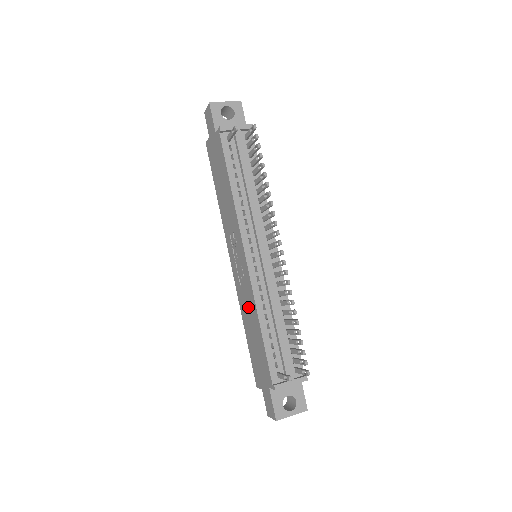
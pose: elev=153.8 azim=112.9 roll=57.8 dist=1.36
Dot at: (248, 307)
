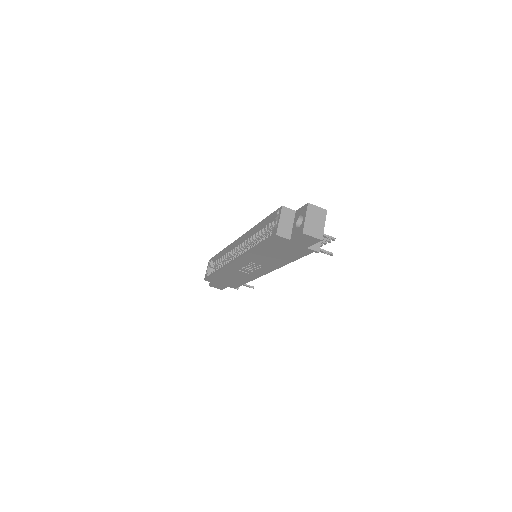
Dot at: (239, 276)
